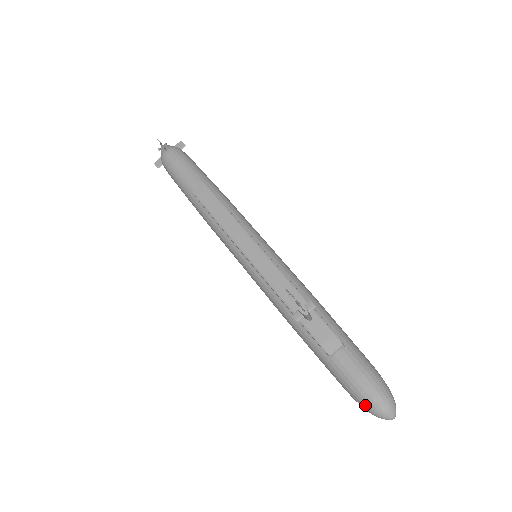
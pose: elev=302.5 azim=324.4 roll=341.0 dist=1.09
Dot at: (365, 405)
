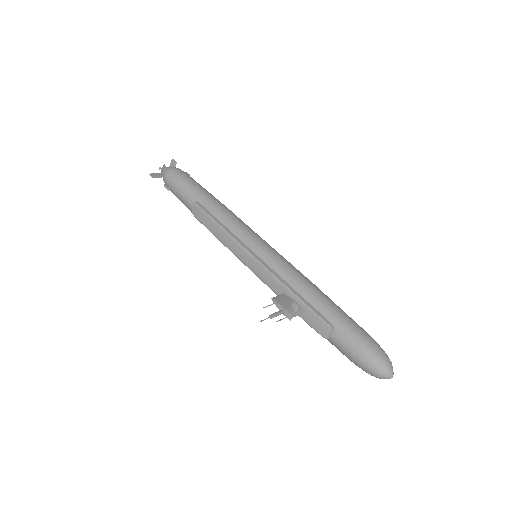
Dot at: occluded
